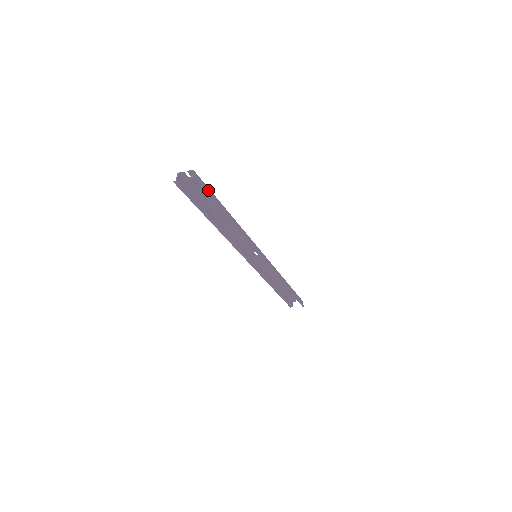
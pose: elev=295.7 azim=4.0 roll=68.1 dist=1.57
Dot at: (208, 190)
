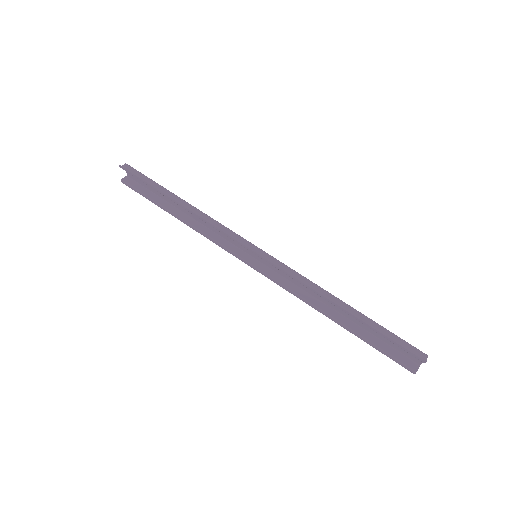
Dot at: (145, 177)
